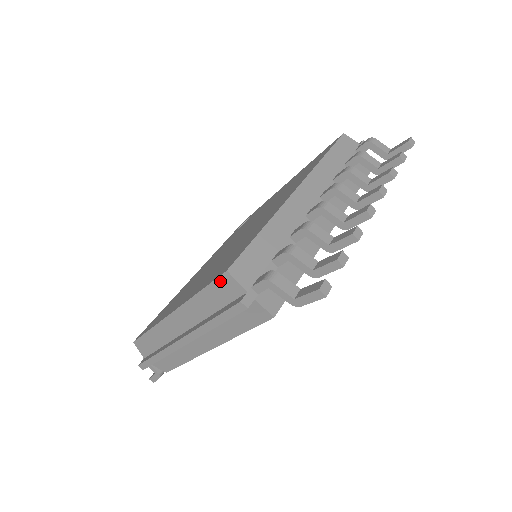
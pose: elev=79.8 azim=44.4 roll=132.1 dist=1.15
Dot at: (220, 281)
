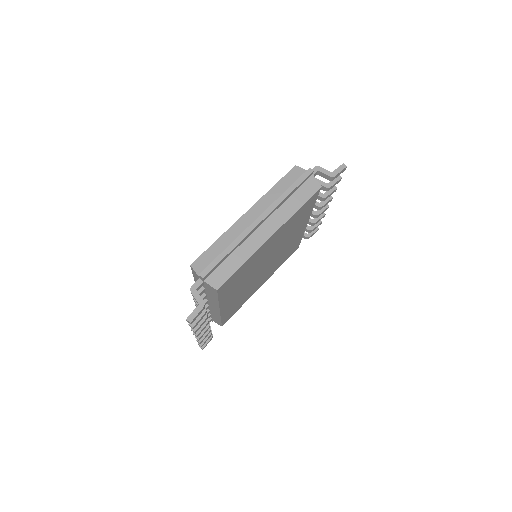
Dot at: (291, 172)
